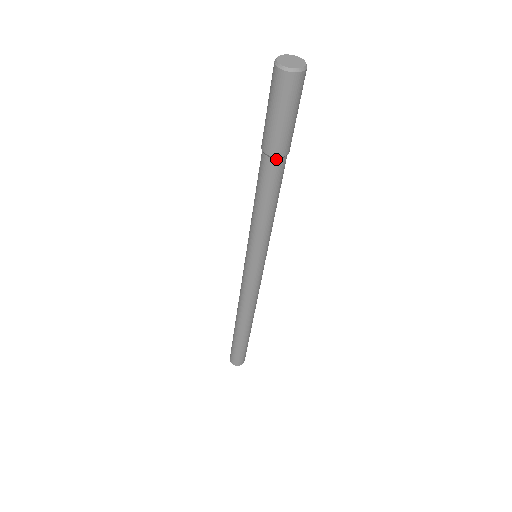
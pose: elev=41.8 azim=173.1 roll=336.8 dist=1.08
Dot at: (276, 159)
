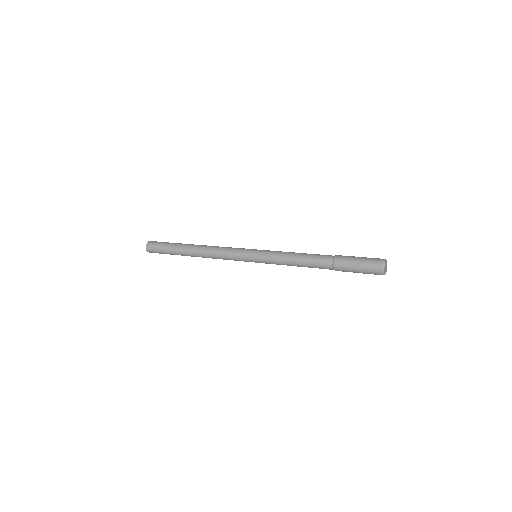
Dot at: (333, 269)
